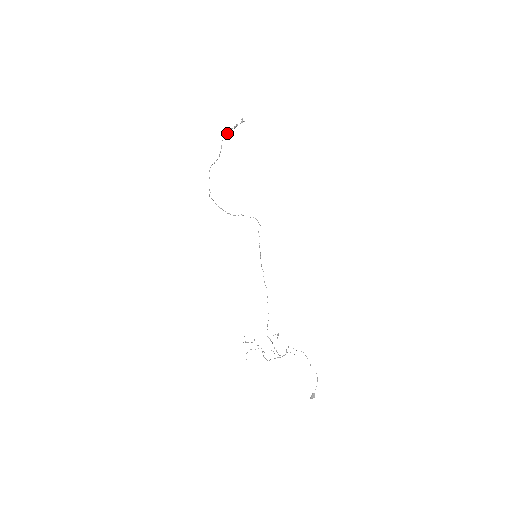
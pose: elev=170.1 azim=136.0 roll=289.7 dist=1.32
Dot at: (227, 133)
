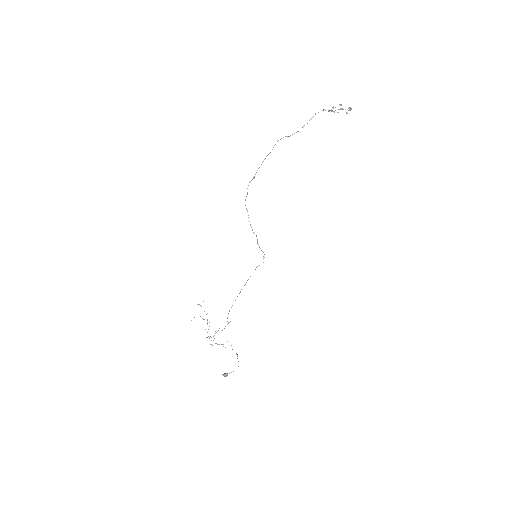
Dot at: occluded
